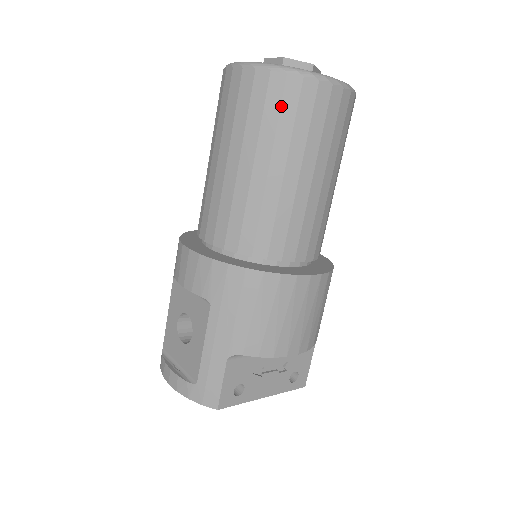
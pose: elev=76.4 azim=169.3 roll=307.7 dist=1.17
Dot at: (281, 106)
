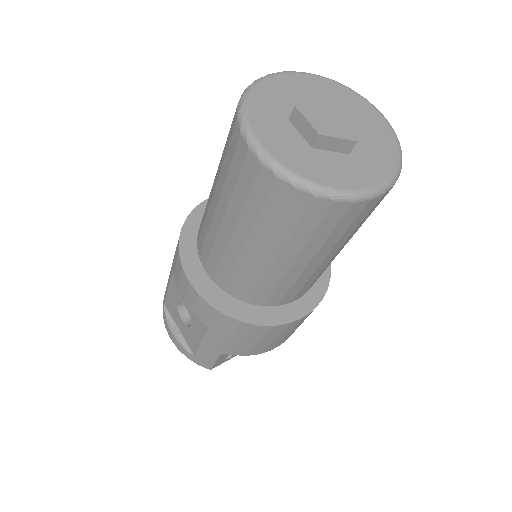
Dot at: (301, 221)
